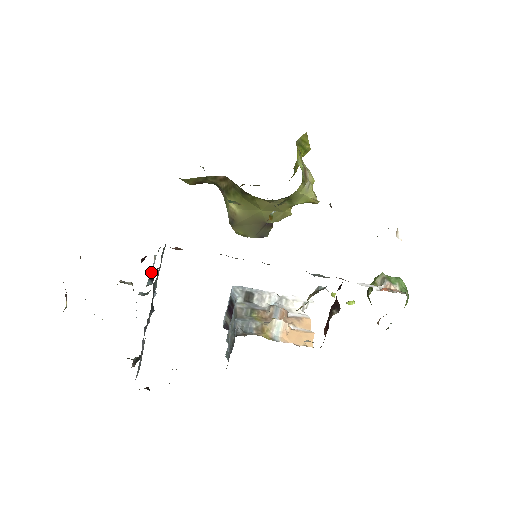
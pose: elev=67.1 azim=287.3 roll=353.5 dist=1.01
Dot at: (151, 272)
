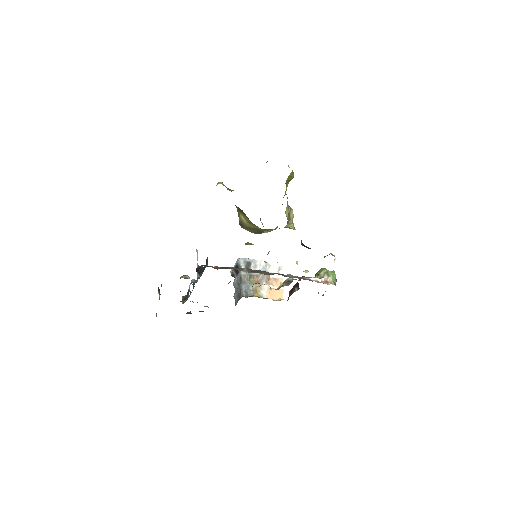
Dot at: (197, 266)
